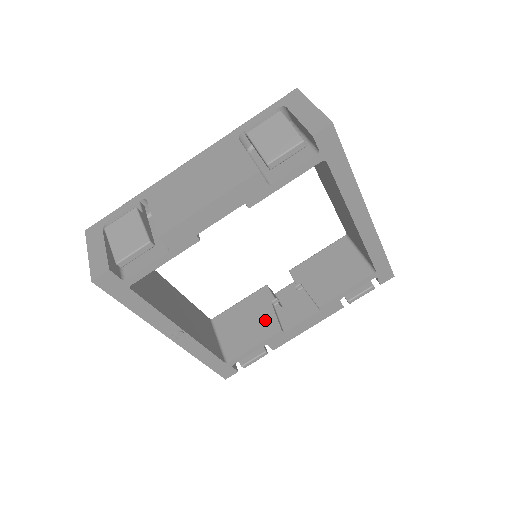
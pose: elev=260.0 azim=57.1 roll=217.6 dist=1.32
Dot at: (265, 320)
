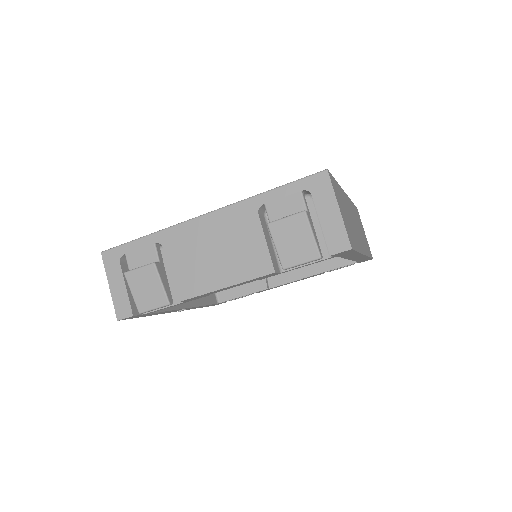
Dot at: occluded
